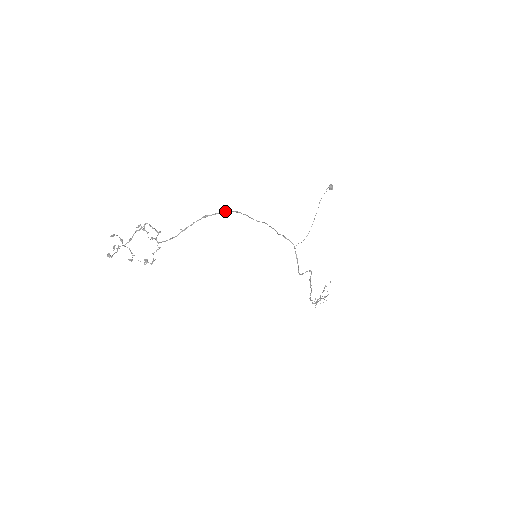
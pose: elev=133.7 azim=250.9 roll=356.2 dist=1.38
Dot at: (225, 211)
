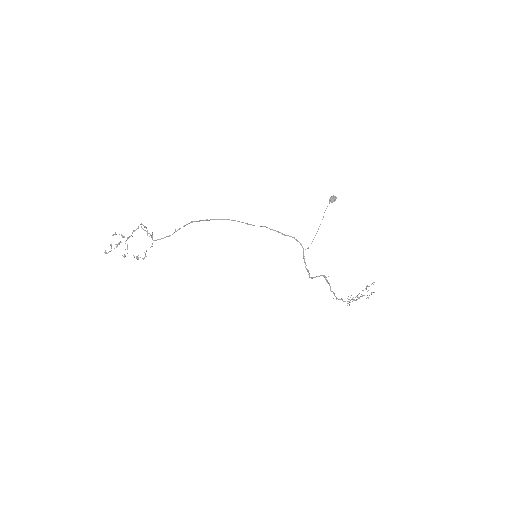
Dot at: (207, 219)
